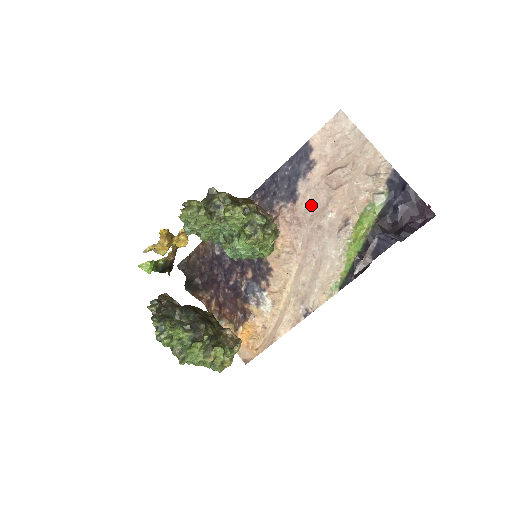
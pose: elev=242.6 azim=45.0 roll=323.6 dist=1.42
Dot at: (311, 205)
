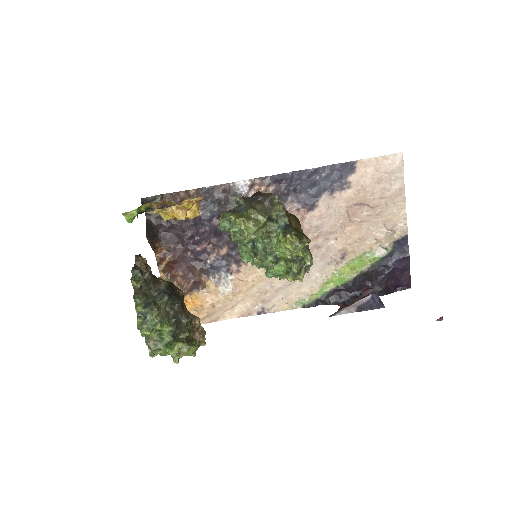
Dot at: (322, 222)
